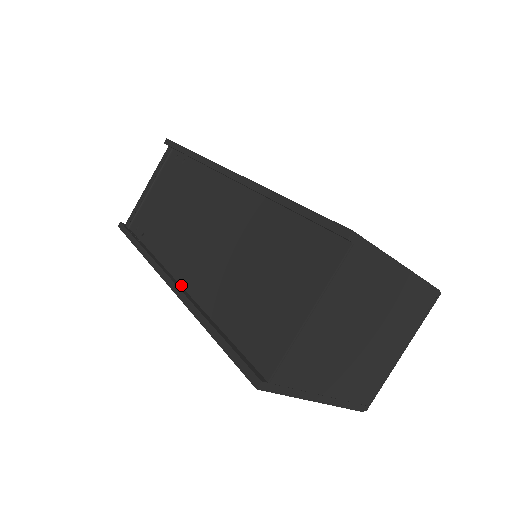
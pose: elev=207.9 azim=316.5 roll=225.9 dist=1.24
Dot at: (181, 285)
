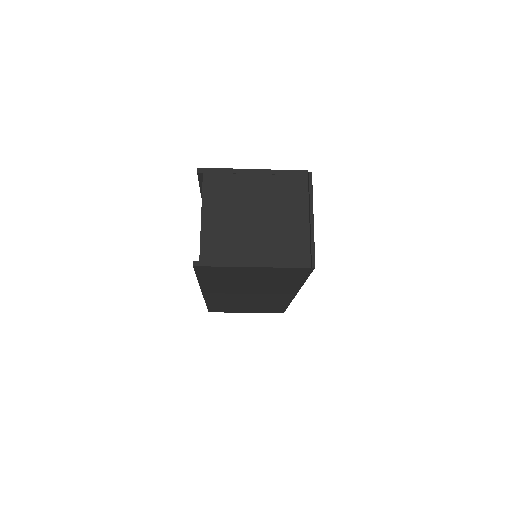
Dot at: occluded
